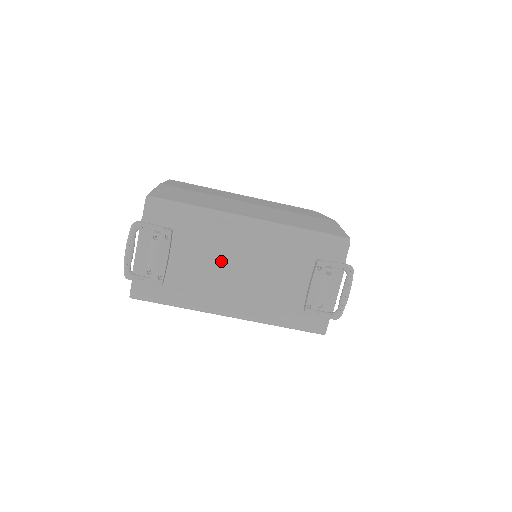
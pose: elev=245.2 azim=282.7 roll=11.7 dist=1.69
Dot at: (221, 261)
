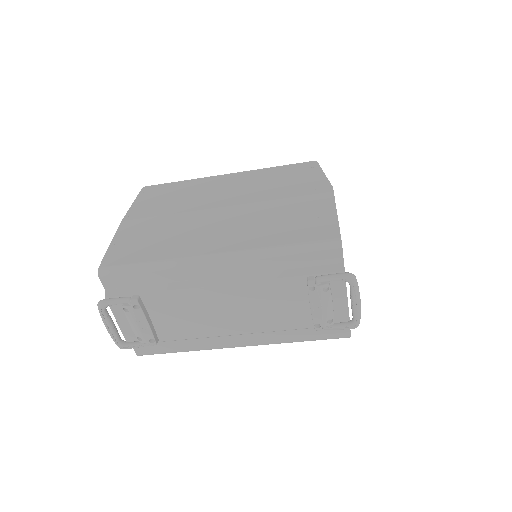
Dot at: (203, 308)
